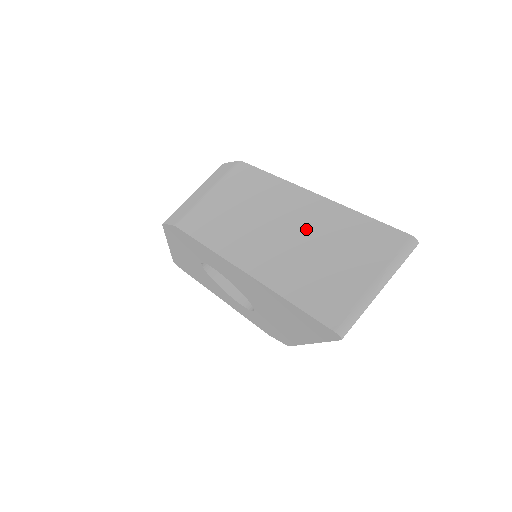
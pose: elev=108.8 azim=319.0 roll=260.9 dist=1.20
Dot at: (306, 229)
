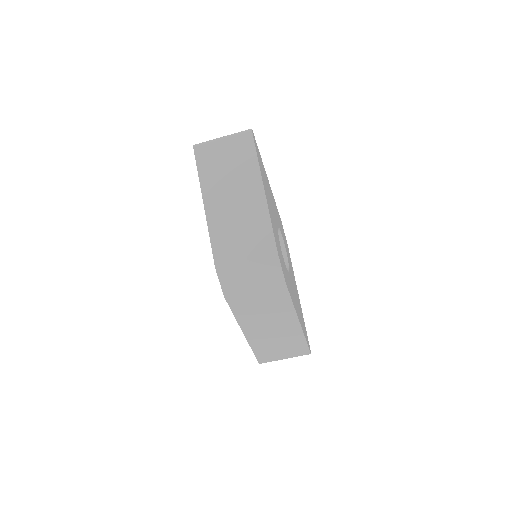
Dot at: (282, 334)
